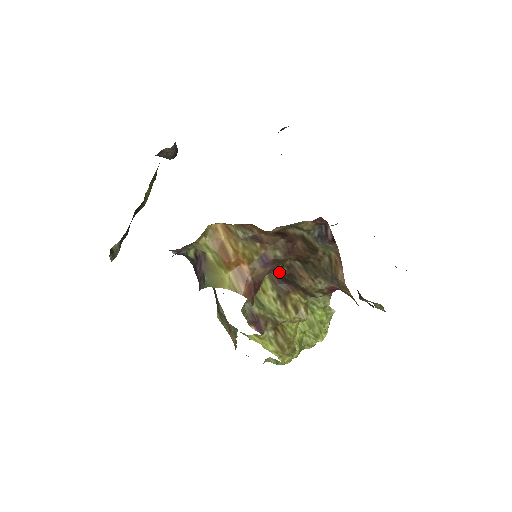
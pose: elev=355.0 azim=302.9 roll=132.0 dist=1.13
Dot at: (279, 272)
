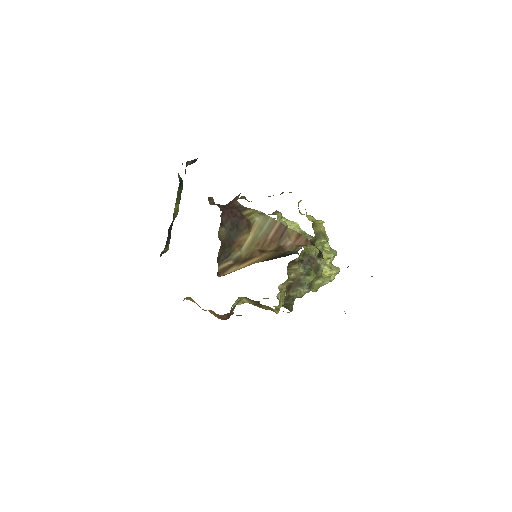
Dot at: occluded
